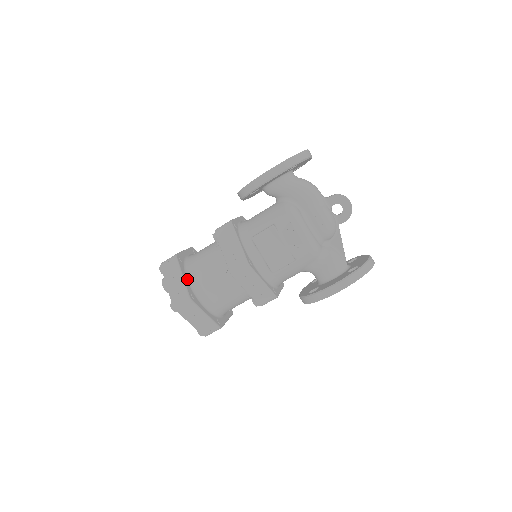
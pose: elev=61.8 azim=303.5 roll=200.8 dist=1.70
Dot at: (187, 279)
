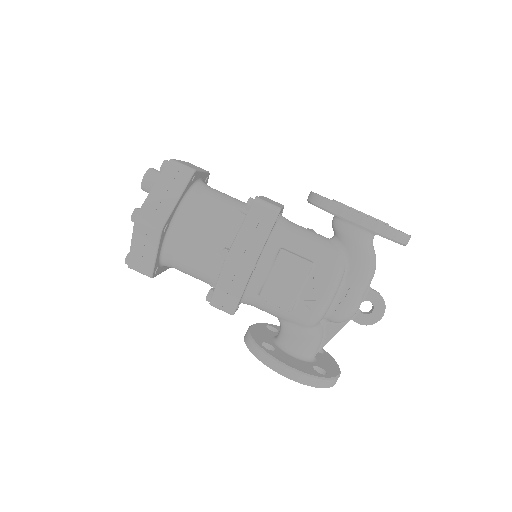
Dot at: (179, 205)
